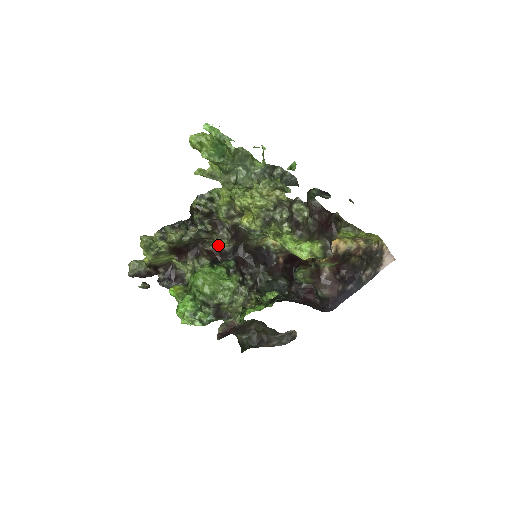
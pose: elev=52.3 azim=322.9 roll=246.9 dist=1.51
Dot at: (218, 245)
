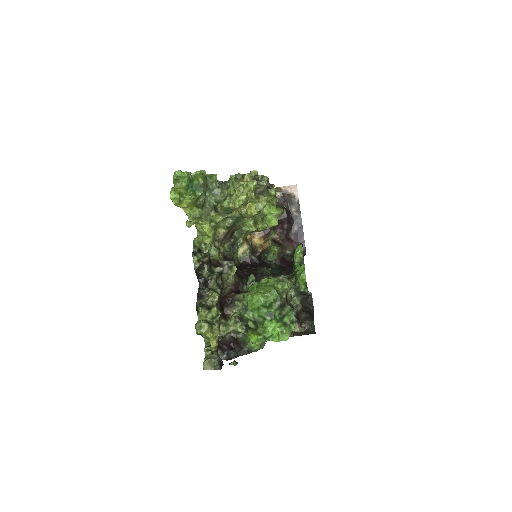
Dot at: (230, 281)
